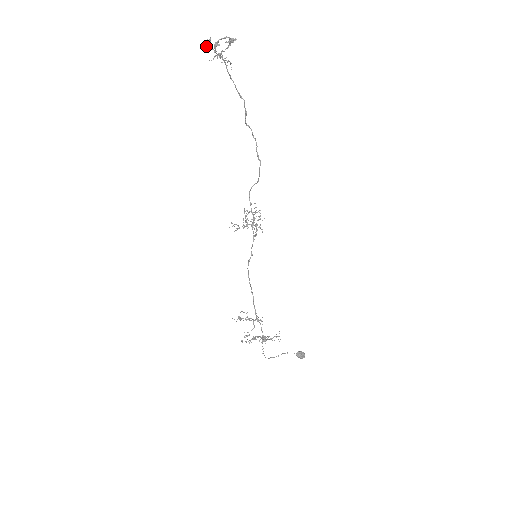
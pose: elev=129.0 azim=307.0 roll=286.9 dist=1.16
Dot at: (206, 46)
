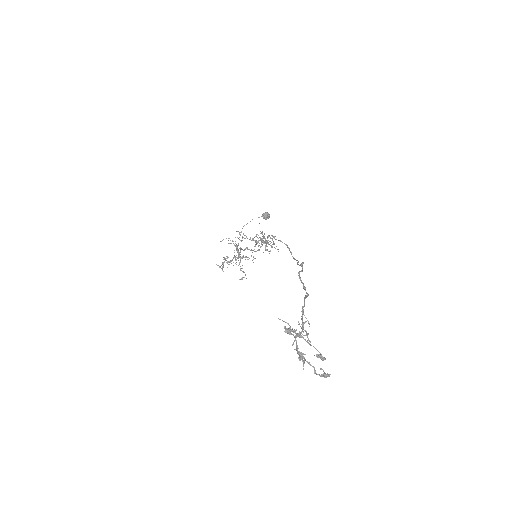
Dot at: (285, 332)
